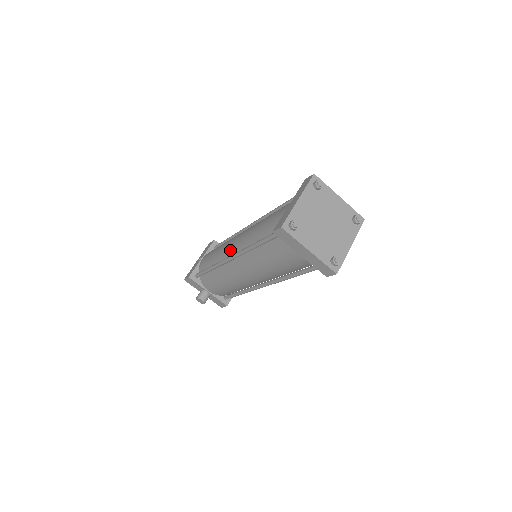
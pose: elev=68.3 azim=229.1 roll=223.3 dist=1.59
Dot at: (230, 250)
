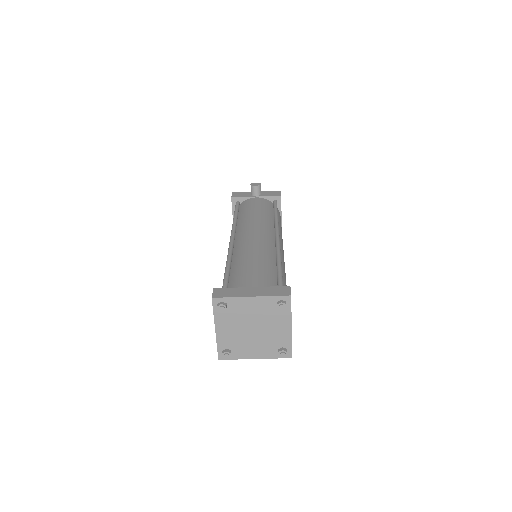
Dot at: occluded
